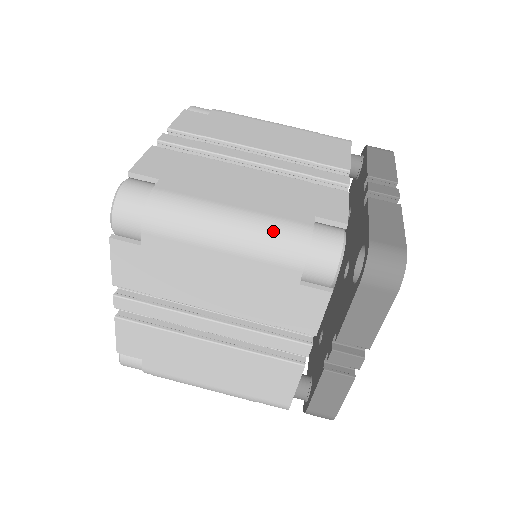
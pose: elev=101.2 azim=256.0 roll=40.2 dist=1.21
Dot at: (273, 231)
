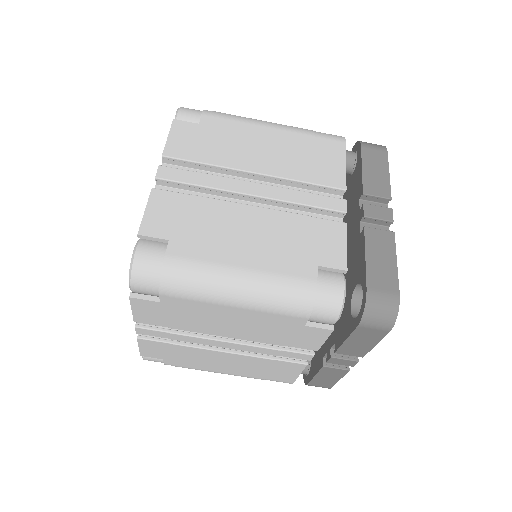
Dot at: (281, 290)
